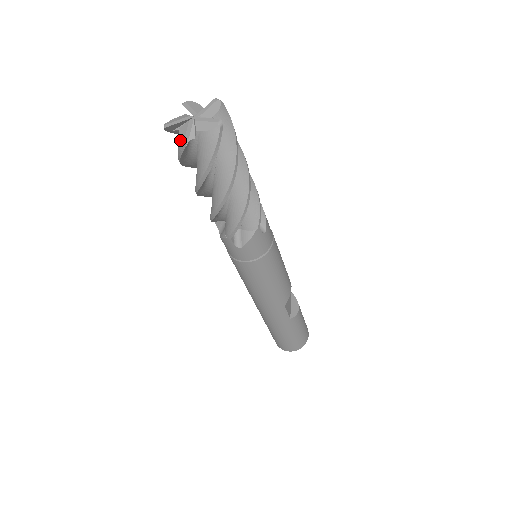
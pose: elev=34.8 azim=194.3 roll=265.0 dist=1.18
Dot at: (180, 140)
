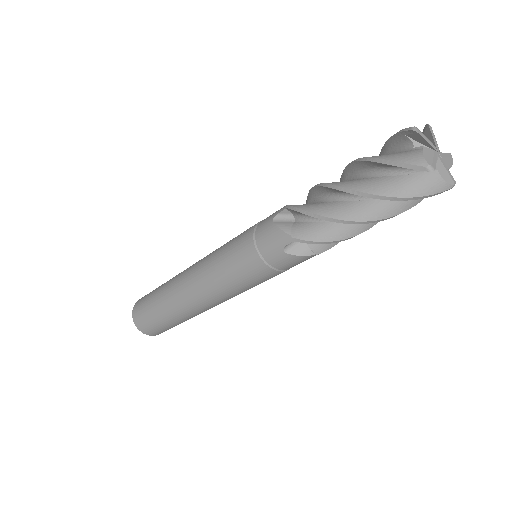
Dot at: (450, 185)
